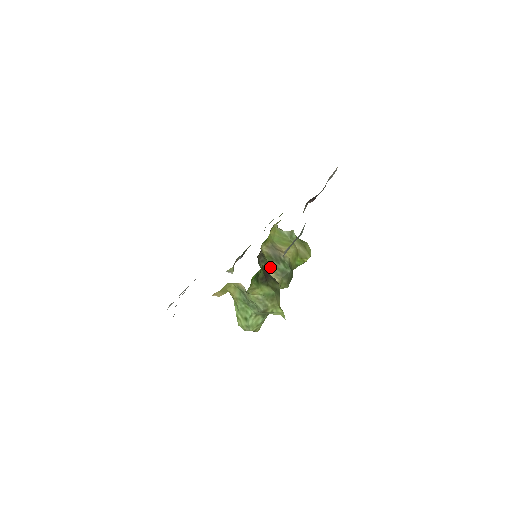
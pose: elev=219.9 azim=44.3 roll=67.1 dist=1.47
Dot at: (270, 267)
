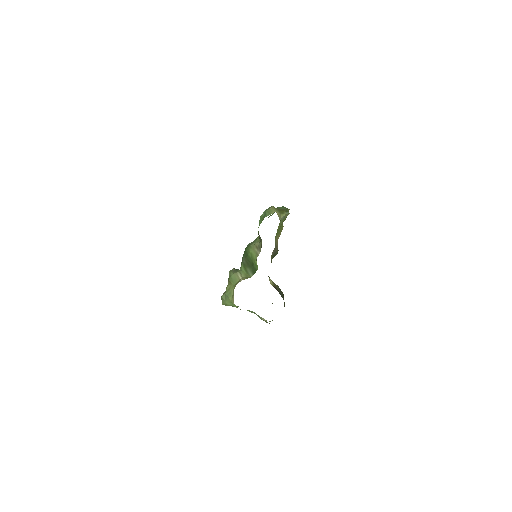
Dot at: occluded
